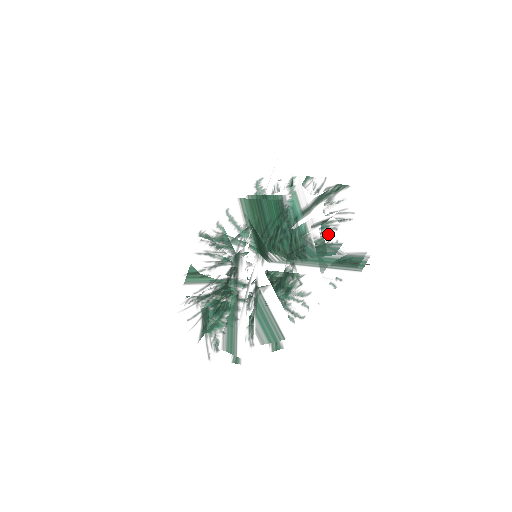
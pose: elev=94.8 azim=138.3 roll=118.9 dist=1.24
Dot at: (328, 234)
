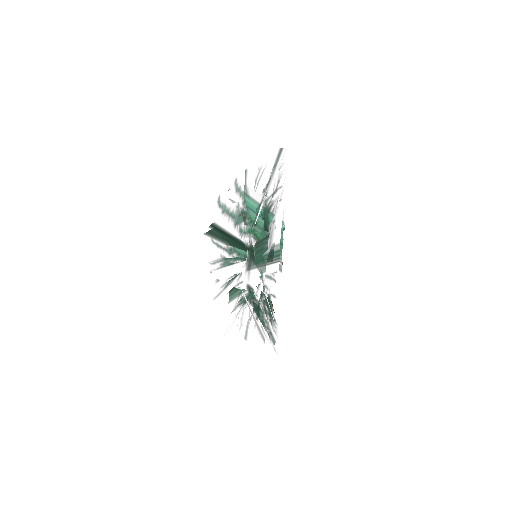
Dot at: (252, 237)
